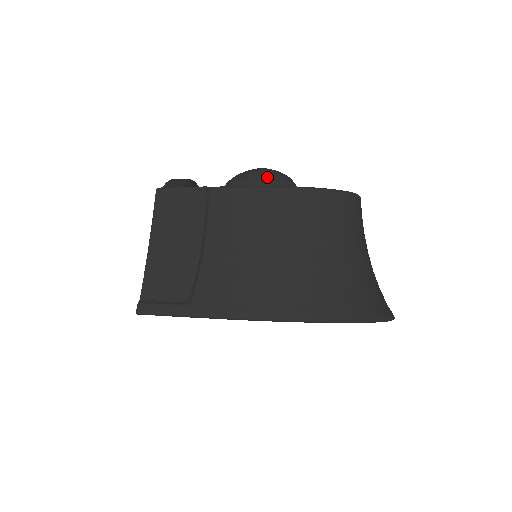
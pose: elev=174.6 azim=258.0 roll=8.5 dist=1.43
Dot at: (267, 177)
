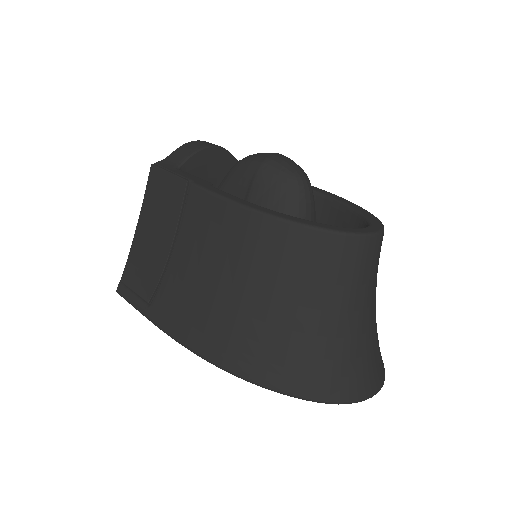
Dot at: (269, 174)
